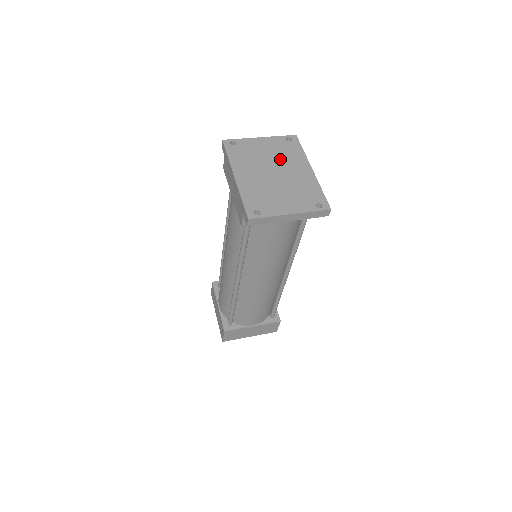
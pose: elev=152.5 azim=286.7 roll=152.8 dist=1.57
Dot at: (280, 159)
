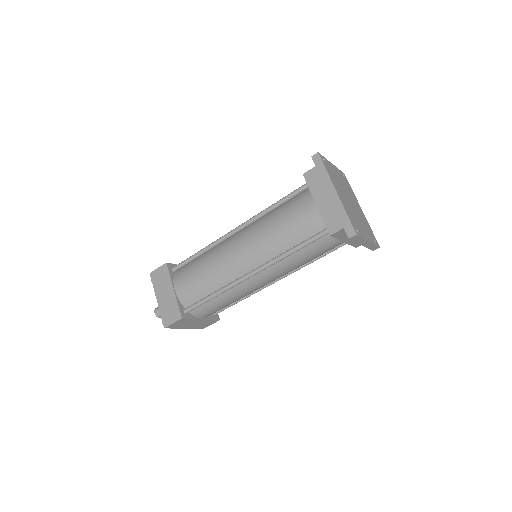
Dot at: (347, 190)
